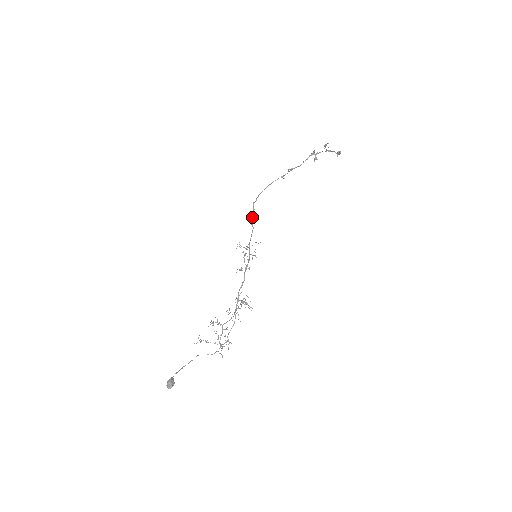
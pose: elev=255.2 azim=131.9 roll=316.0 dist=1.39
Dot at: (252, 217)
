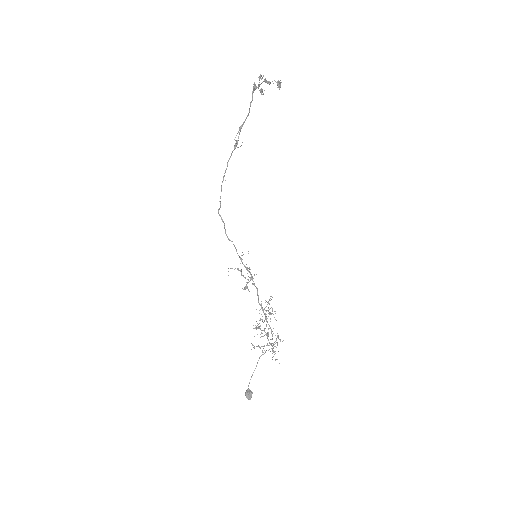
Dot at: (225, 231)
